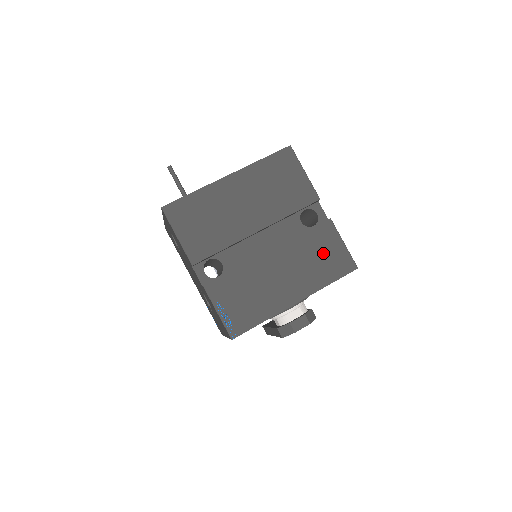
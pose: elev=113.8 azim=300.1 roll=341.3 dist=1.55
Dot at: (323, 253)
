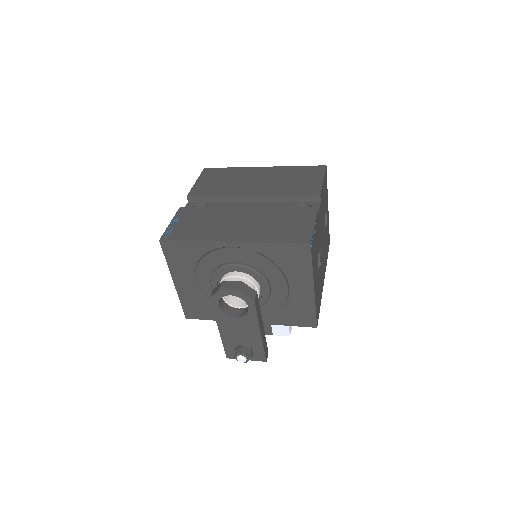
Dot at: (288, 223)
